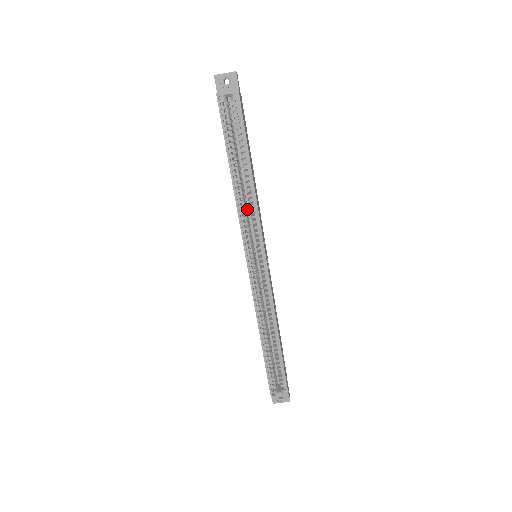
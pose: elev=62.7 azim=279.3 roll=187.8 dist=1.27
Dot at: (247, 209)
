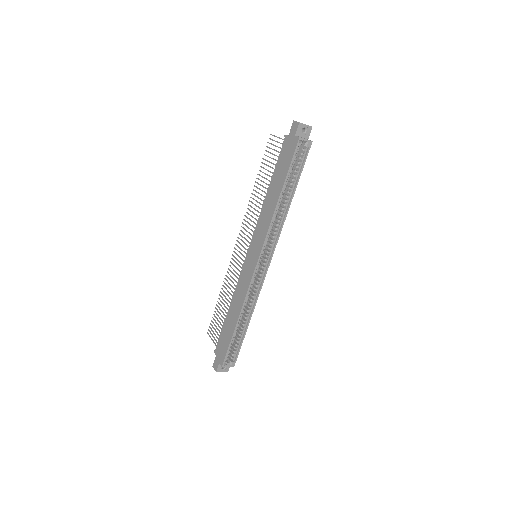
Dot at: (273, 222)
